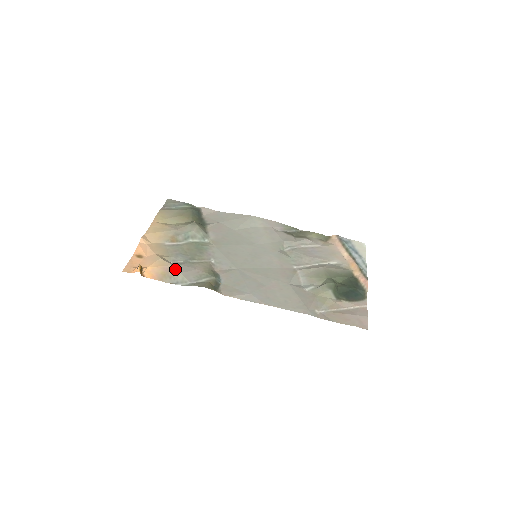
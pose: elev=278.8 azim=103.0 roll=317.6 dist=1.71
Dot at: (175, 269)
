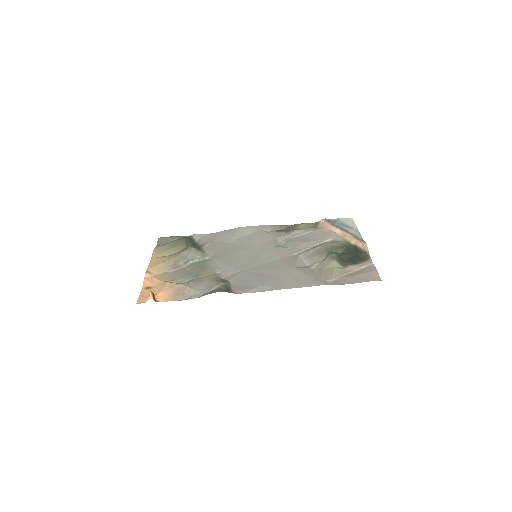
Dot at: (185, 287)
